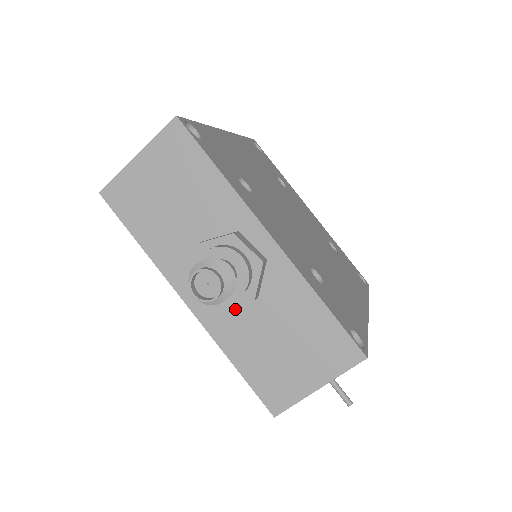
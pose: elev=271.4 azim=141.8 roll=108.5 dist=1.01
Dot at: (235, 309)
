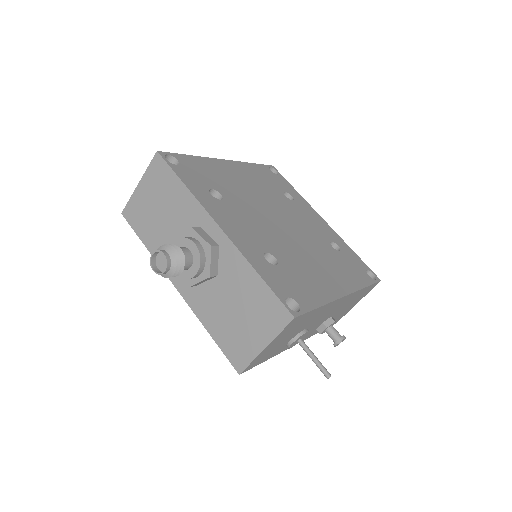
Dot at: (204, 287)
